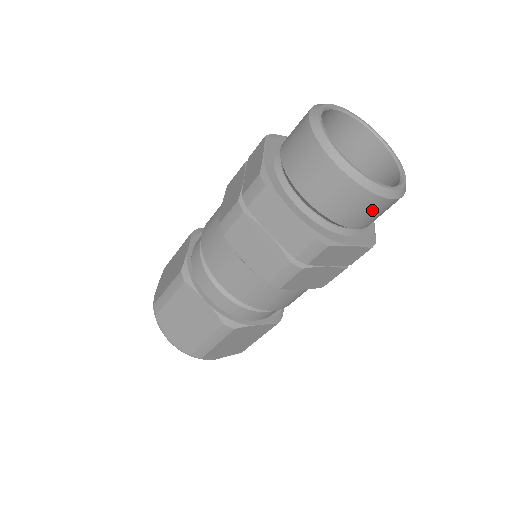
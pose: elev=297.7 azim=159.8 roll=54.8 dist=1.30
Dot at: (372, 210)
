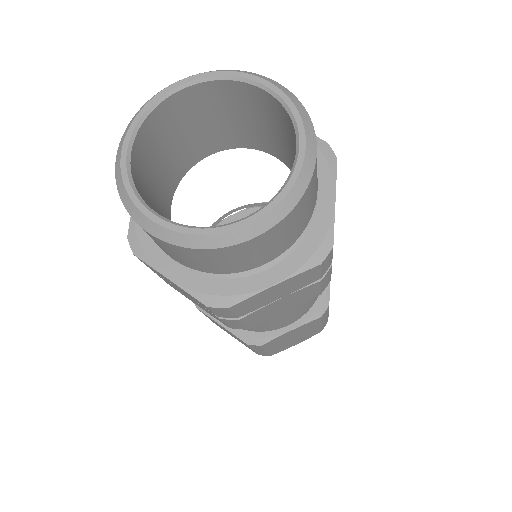
Dot at: (251, 252)
